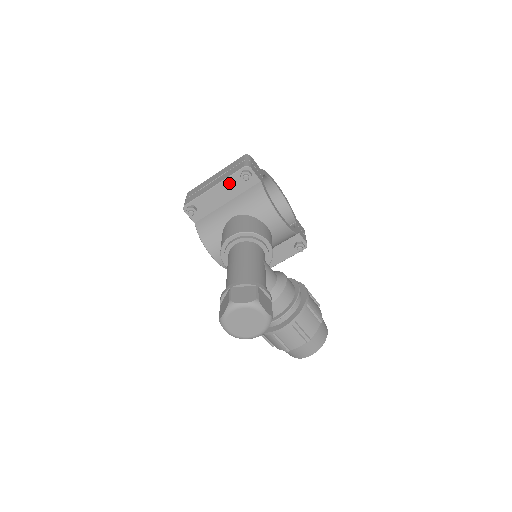
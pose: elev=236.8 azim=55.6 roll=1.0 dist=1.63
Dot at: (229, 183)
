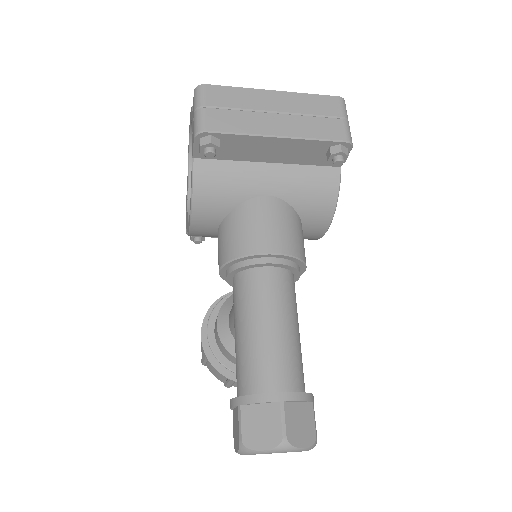
Dot at: (304, 145)
